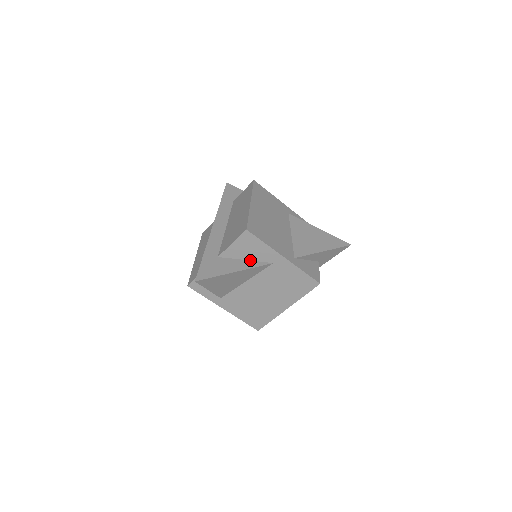
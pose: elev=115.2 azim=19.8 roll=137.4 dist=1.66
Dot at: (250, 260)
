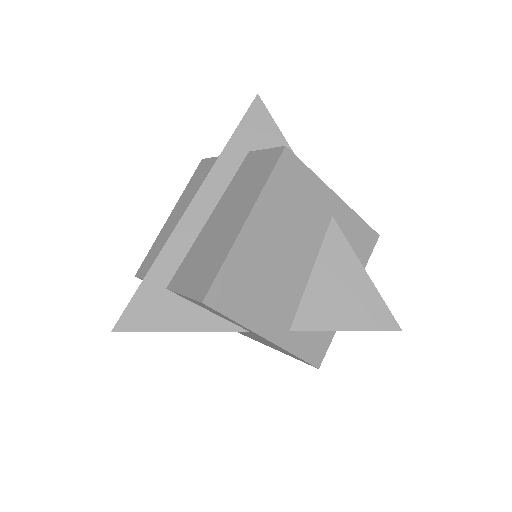
Dot at: (214, 313)
